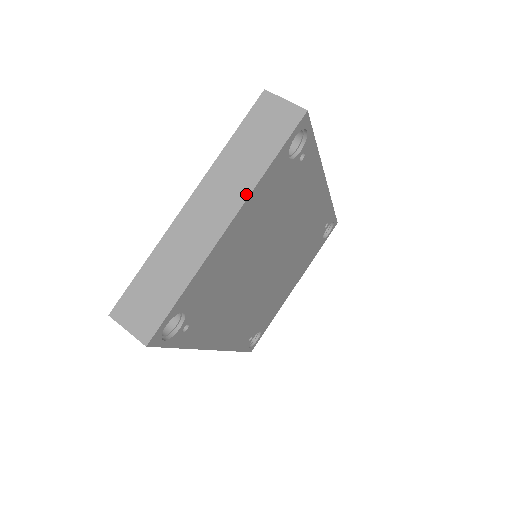
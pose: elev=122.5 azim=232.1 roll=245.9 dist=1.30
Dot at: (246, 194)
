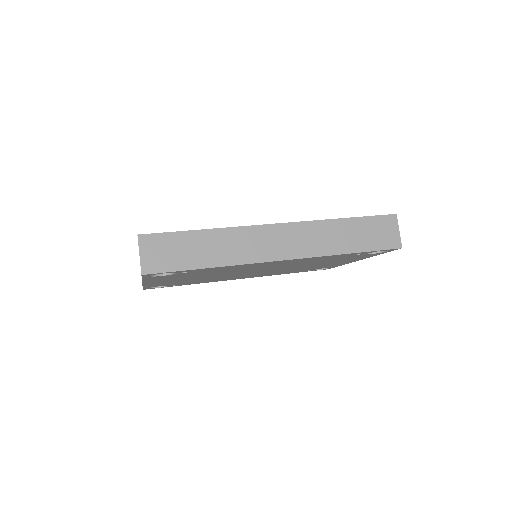
Dot at: occluded
